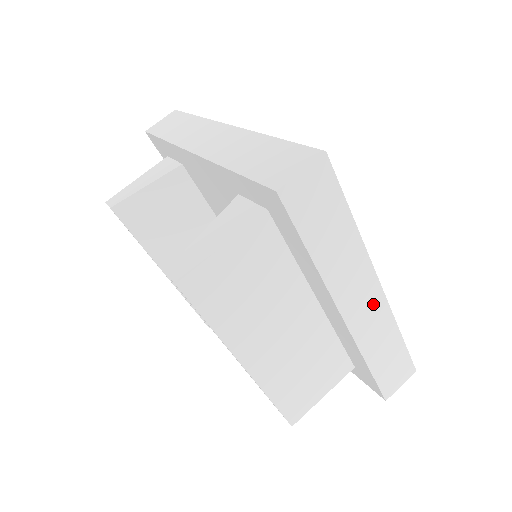
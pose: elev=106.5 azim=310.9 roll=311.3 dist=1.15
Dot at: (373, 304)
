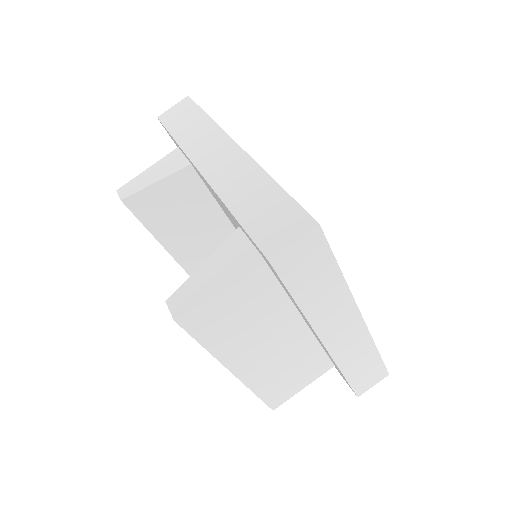
Dot at: (354, 332)
